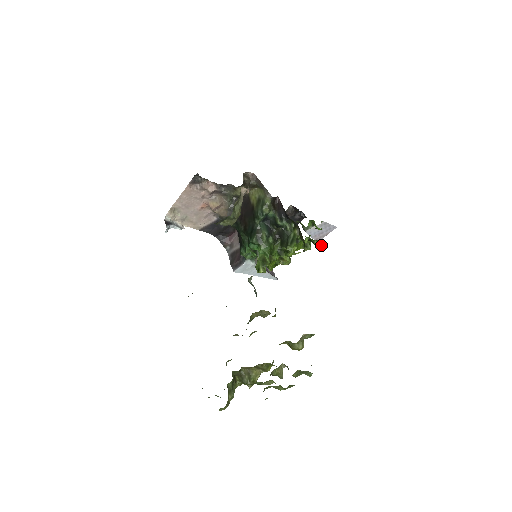
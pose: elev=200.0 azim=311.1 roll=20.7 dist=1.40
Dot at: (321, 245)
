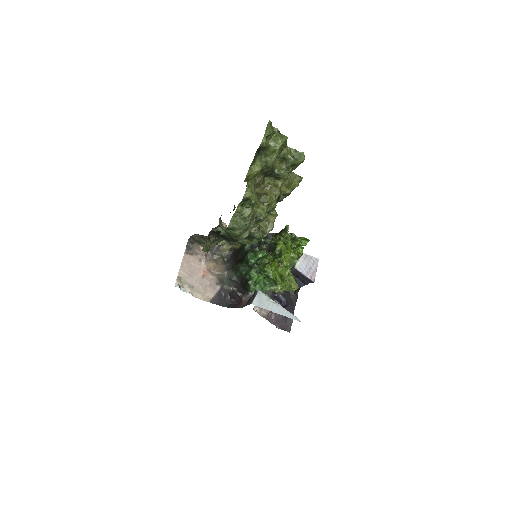
Dot at: (303, 237)
